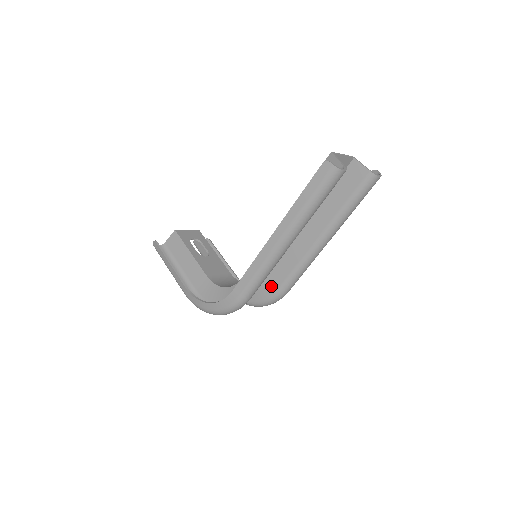
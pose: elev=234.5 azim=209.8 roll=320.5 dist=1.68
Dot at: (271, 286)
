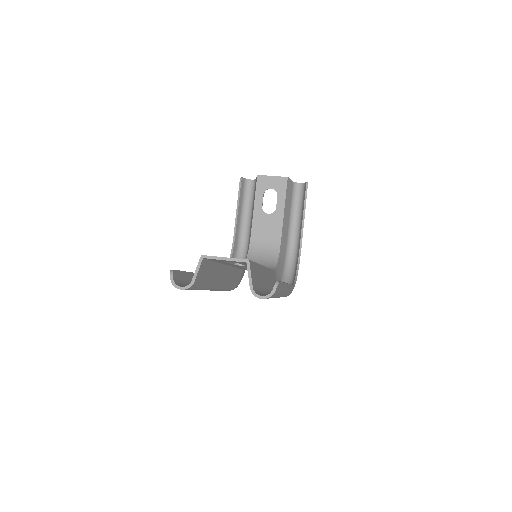
Dot at: occluded
